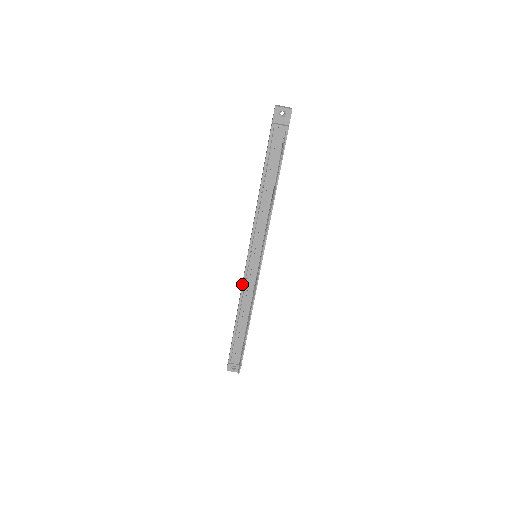
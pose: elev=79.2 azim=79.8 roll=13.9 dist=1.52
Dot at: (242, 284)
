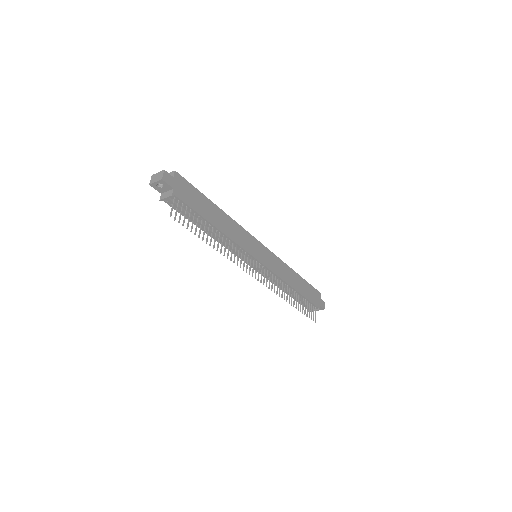
Dot at: occluded
